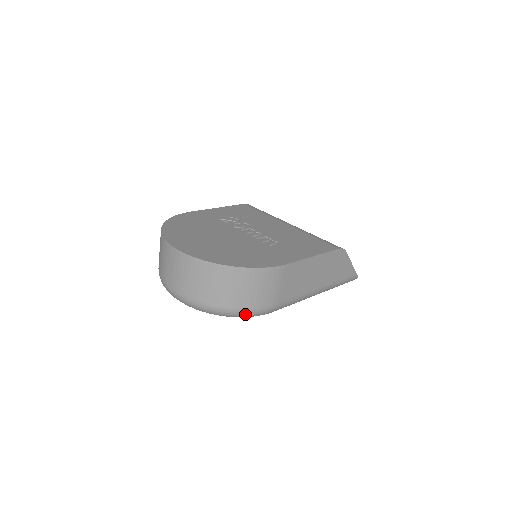
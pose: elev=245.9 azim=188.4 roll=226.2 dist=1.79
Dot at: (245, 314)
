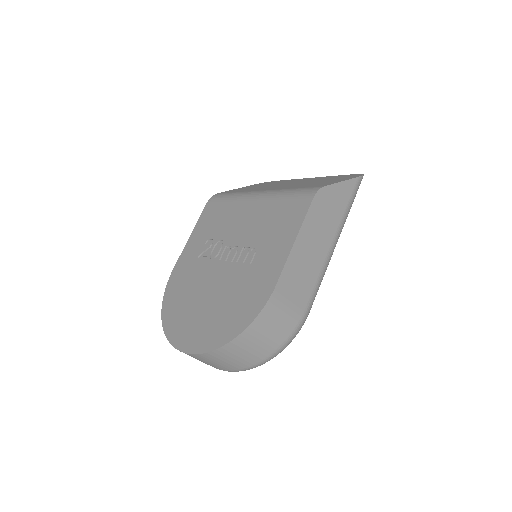
Dot at: (286, 345)
